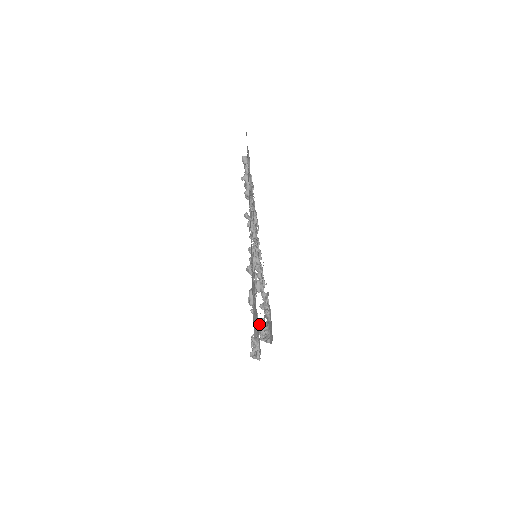
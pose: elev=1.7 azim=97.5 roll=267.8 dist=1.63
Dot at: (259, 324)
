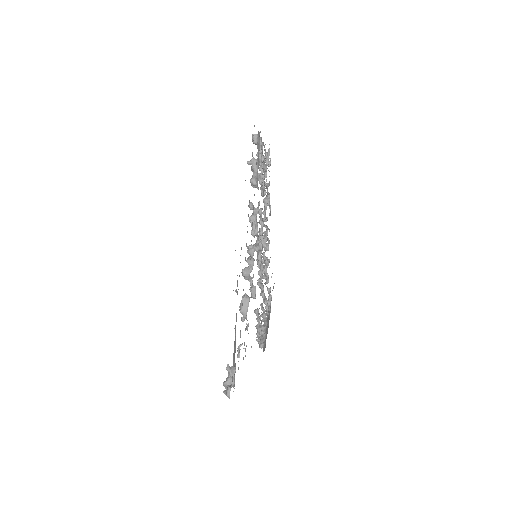
Dot at: (257, 320)
